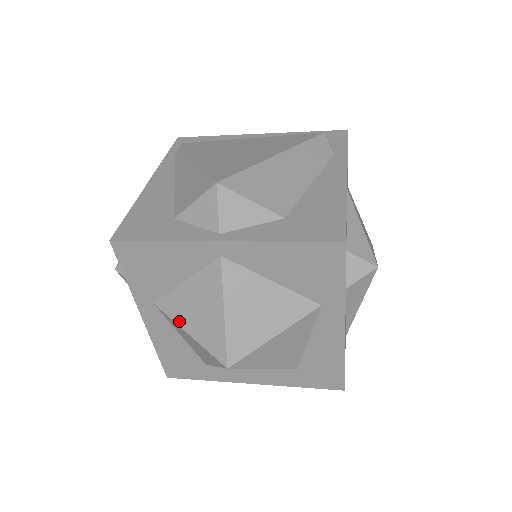
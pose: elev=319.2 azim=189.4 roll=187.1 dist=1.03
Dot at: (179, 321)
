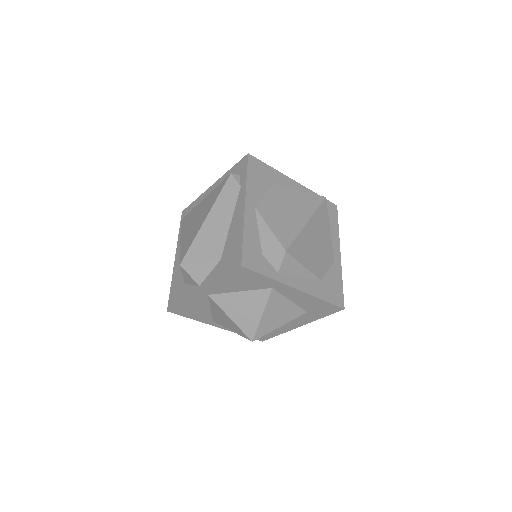
Dot at: (224, 326)
